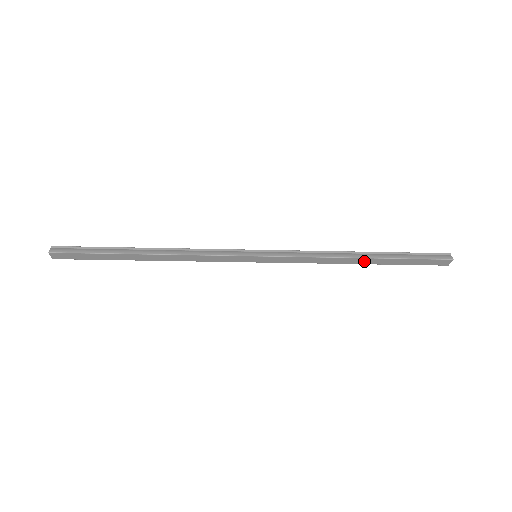
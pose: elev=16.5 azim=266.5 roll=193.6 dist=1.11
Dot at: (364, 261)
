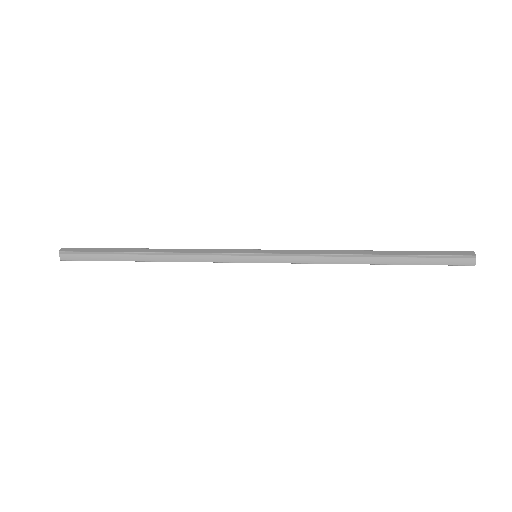
Dot at: (372, 260)
